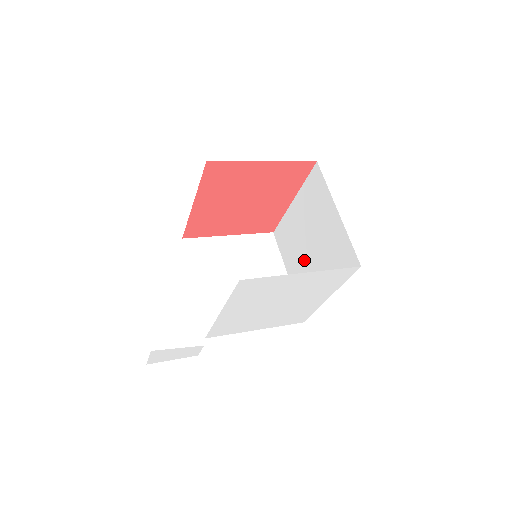
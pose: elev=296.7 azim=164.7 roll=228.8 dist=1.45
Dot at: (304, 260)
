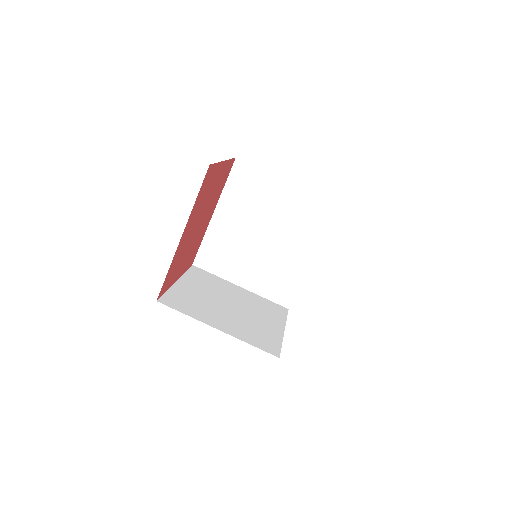
Dot at: (261, 254)
